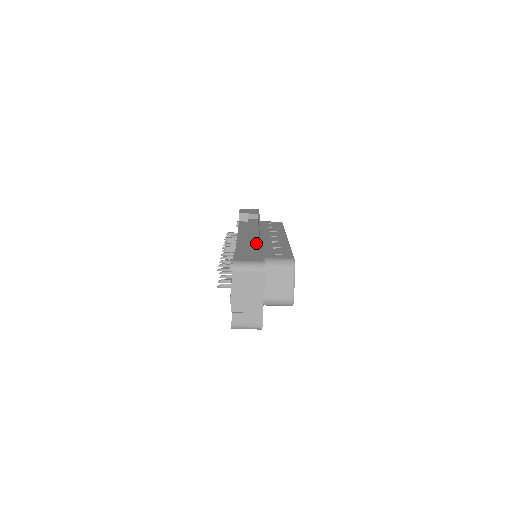
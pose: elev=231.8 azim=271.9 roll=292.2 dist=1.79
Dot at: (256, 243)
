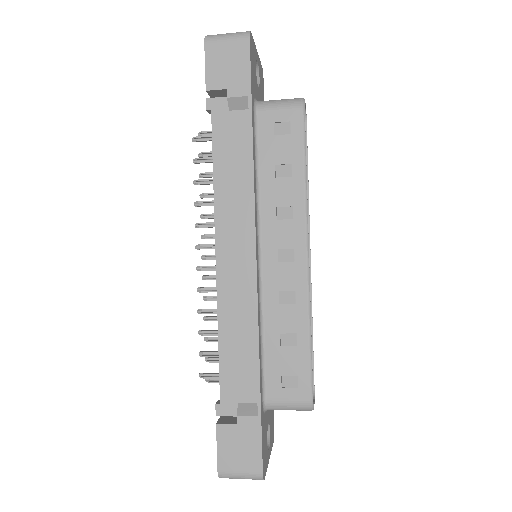
Dot at: (250, 329)
